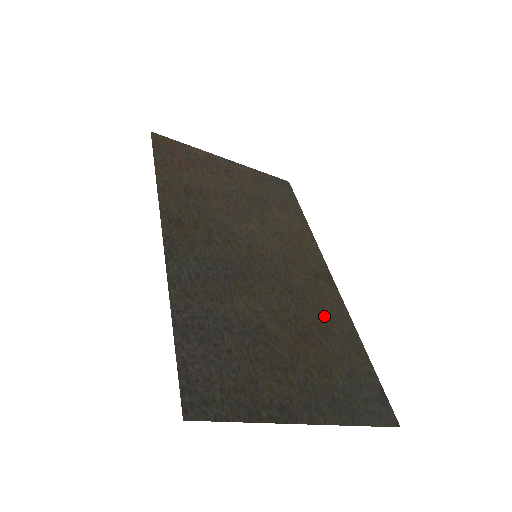
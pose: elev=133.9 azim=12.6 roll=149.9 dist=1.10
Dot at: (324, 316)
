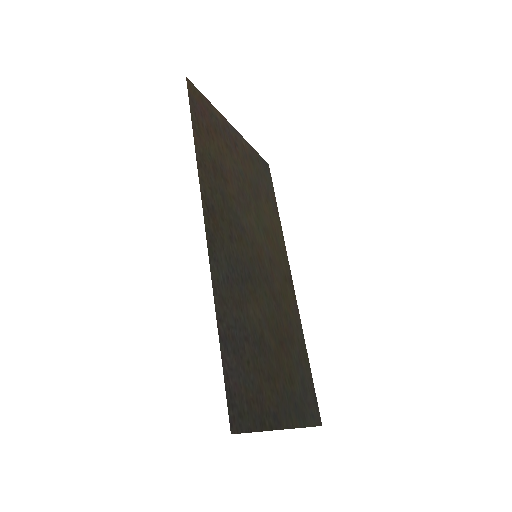
Dot at: (290, 323)
